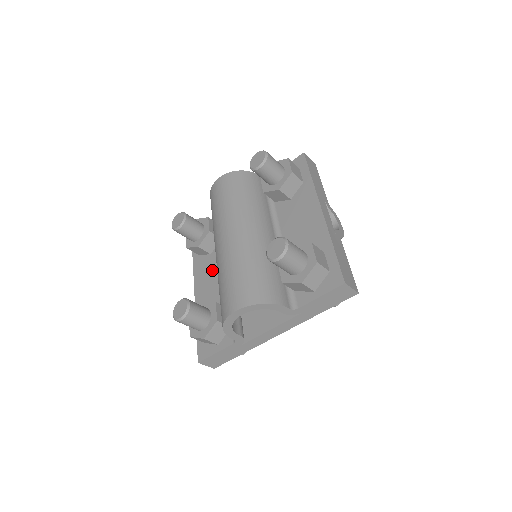
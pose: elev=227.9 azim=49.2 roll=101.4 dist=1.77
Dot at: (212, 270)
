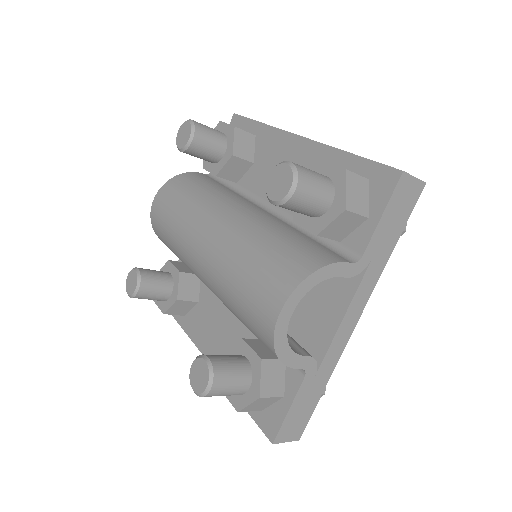
Dot at: (212, 317)
